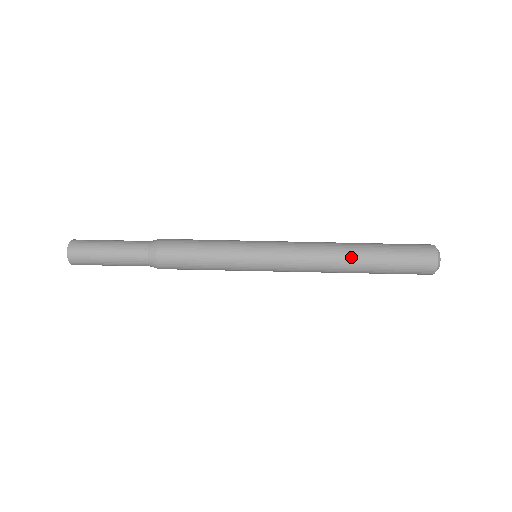
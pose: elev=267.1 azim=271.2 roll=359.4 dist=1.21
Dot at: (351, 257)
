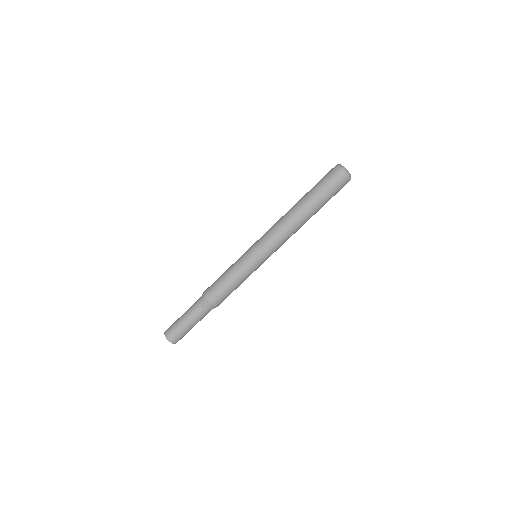
Dot at: (300, 212)
